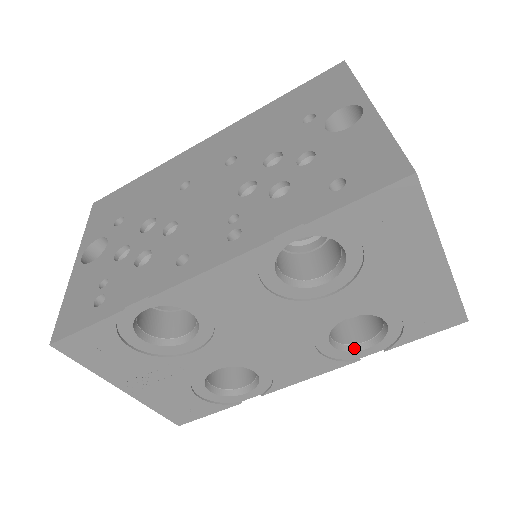
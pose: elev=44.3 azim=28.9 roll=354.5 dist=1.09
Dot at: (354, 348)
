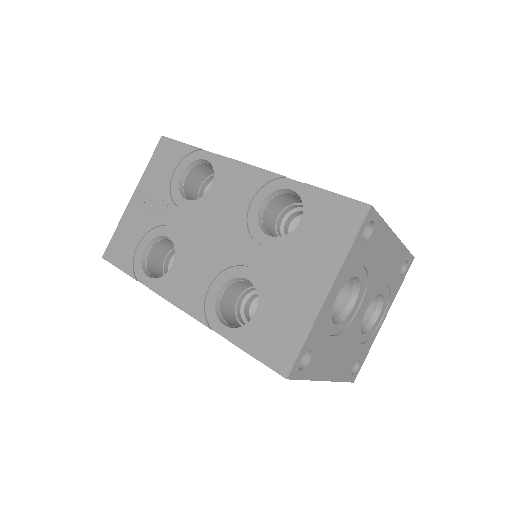
Dot at: (220, 317)
